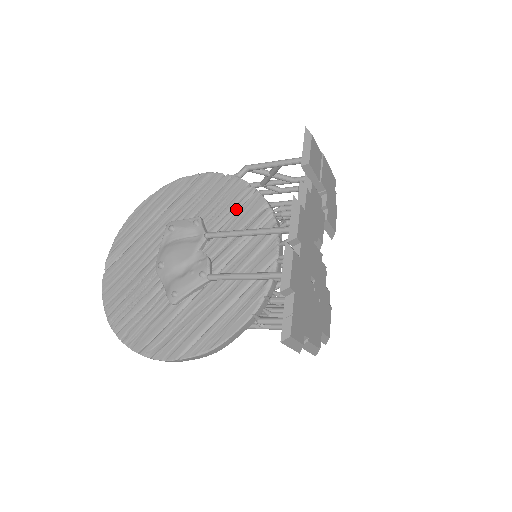
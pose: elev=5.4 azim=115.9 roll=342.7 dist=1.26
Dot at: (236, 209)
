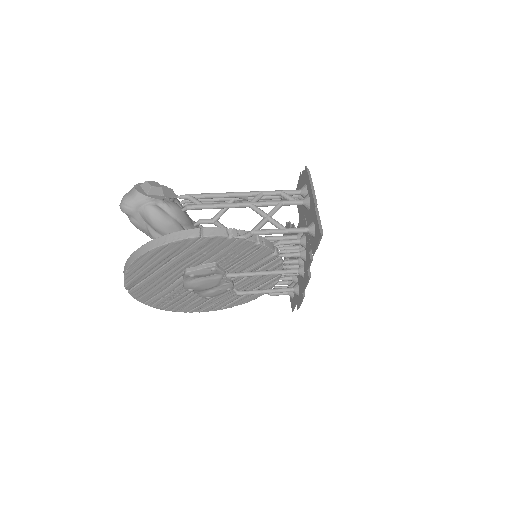
Dot at: (246, 256)
